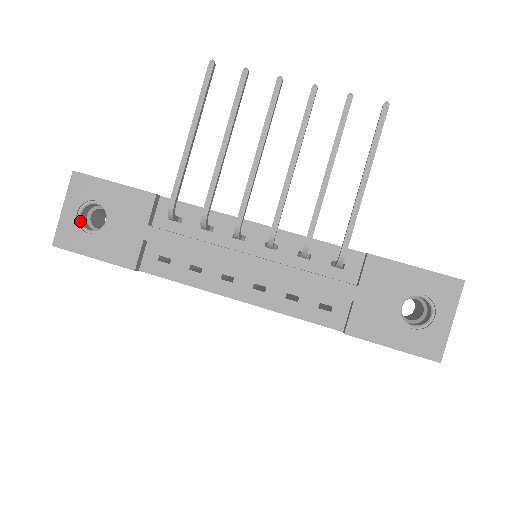
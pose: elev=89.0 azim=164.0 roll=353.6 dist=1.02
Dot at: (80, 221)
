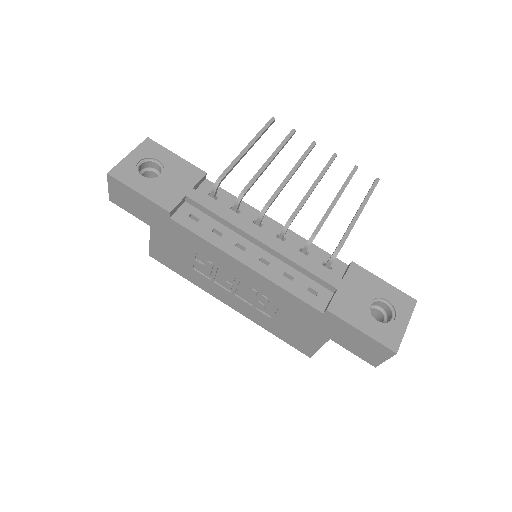
Dot at: (138, 168)
